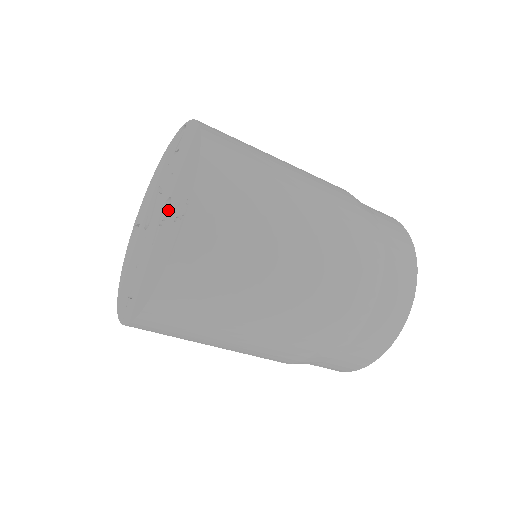
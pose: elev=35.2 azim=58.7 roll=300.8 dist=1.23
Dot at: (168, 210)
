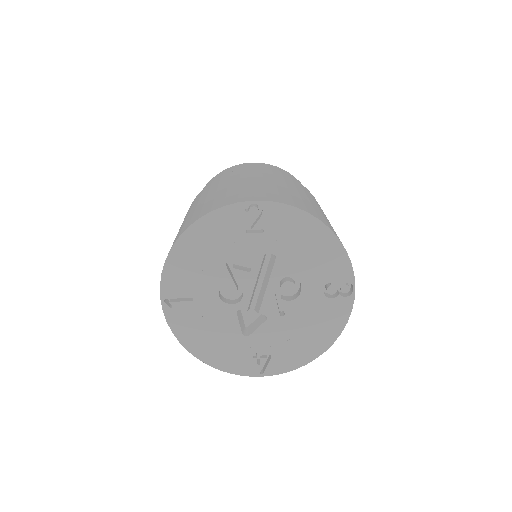
Dot at: occluded
